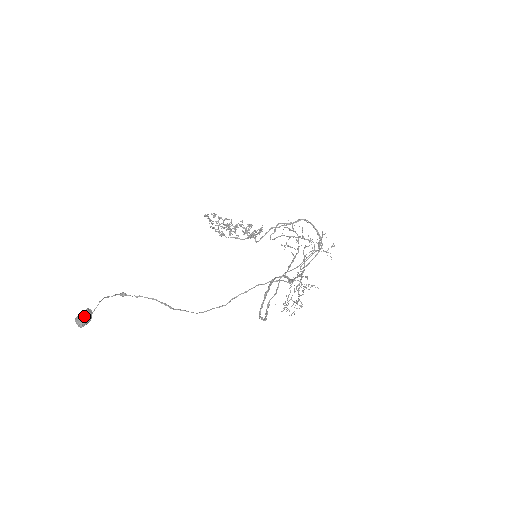
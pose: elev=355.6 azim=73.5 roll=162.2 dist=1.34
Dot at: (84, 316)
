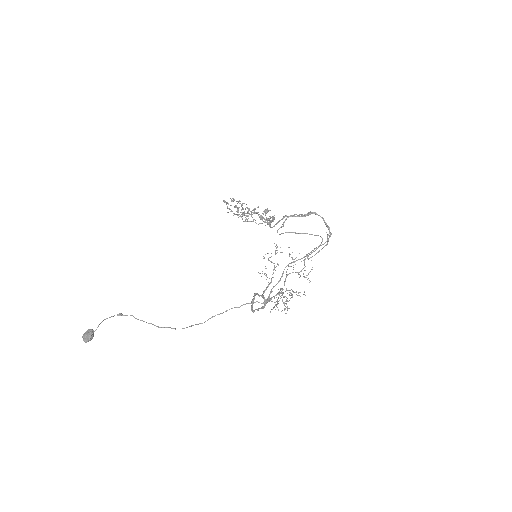
Dot at: (87, 337)
